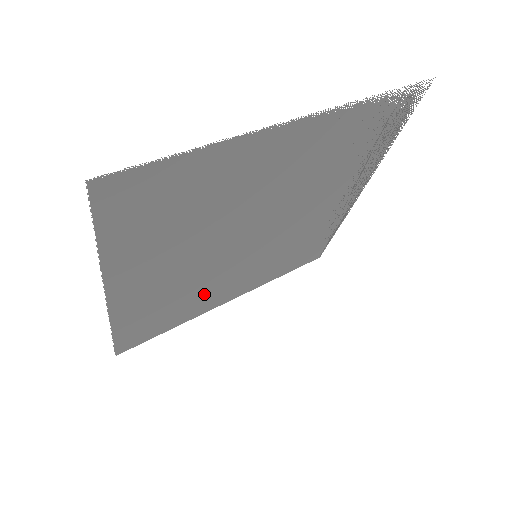
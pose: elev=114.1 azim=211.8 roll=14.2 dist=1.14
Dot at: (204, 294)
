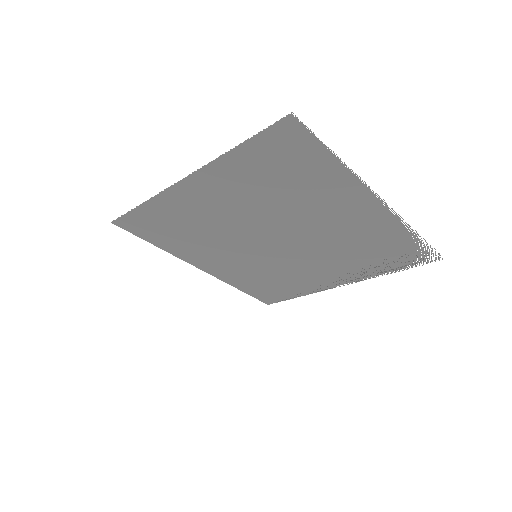
Dot at: (204, 245)
